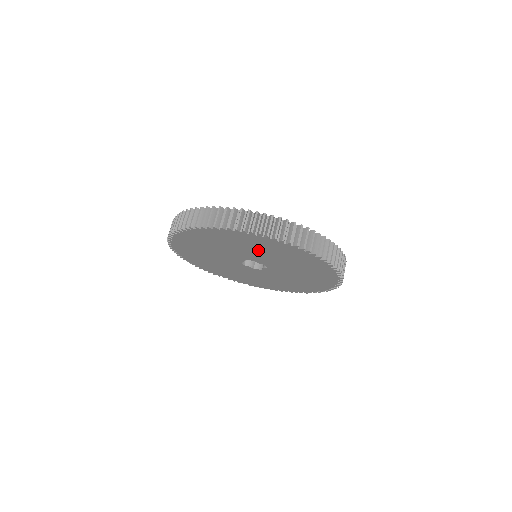
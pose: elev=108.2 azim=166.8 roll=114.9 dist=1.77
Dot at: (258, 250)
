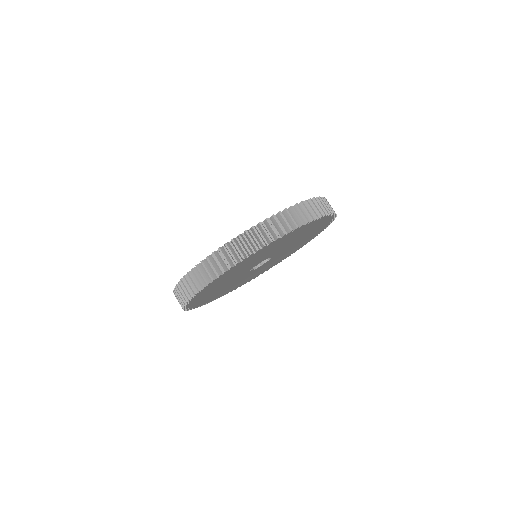
Dot at: (293, 239)
